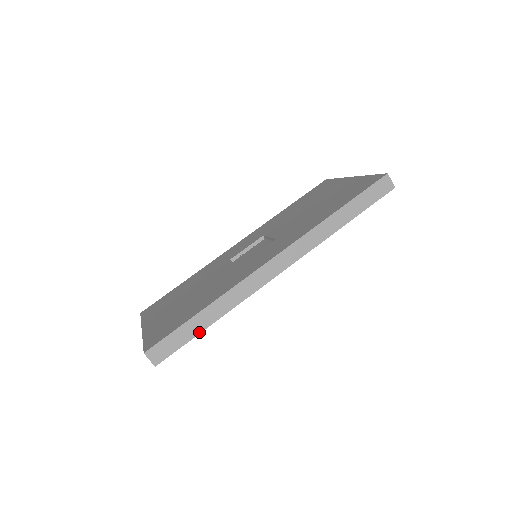
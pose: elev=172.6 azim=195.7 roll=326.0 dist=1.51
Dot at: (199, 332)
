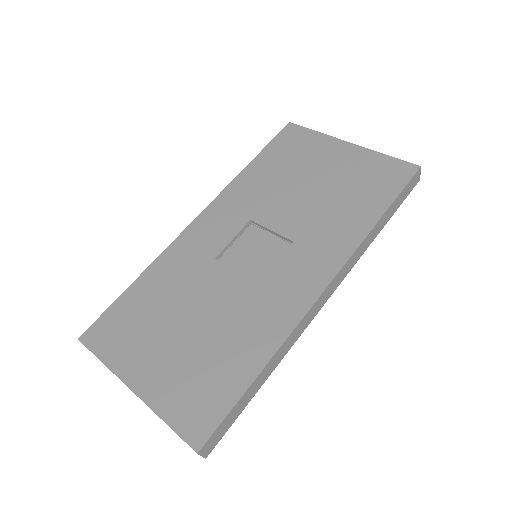
Dot at: (251, 398)
